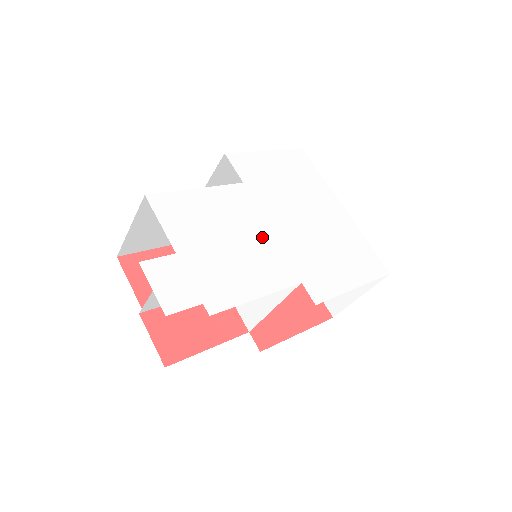
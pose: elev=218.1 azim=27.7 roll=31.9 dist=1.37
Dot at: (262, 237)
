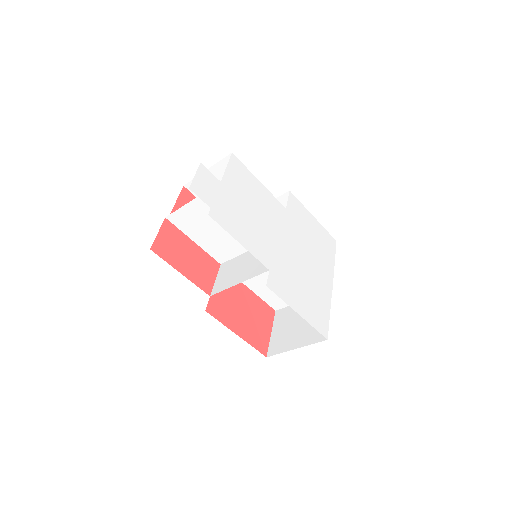
Dot at: (270, 232)
